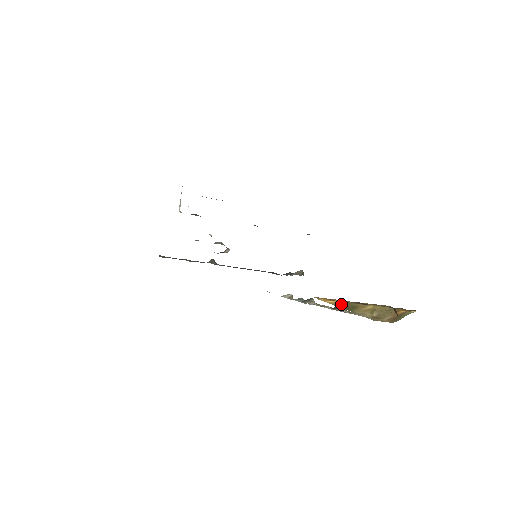
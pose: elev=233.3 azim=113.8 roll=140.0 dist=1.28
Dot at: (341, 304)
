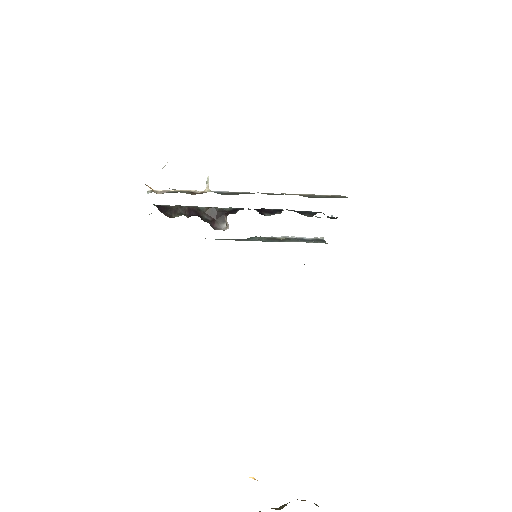
Dot at: occluded
